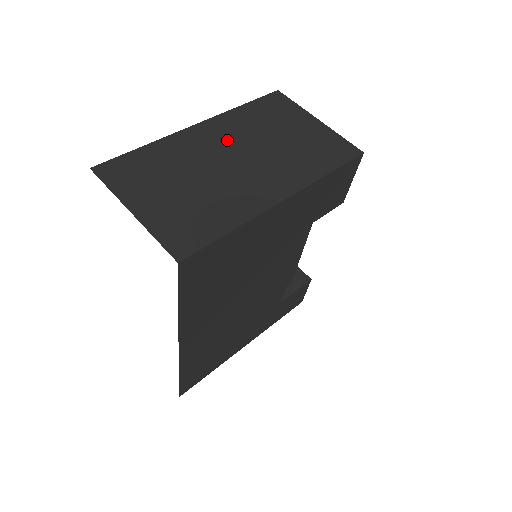
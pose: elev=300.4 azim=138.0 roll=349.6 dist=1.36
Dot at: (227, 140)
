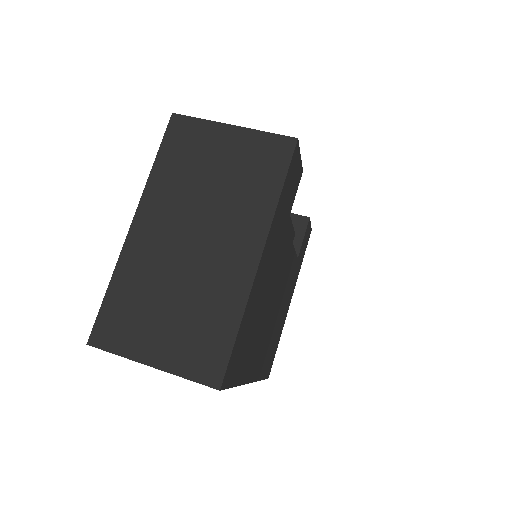
Dot at: (170, 222)
